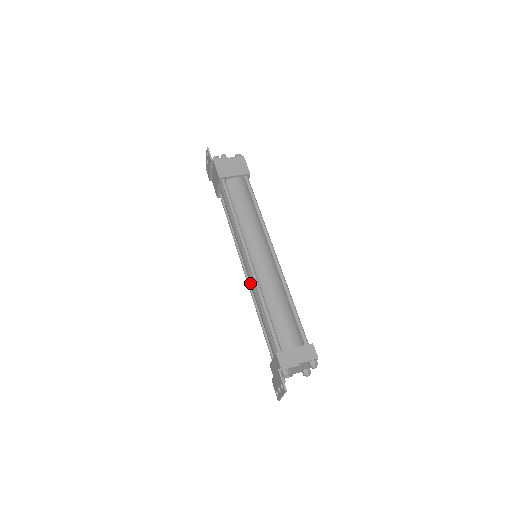
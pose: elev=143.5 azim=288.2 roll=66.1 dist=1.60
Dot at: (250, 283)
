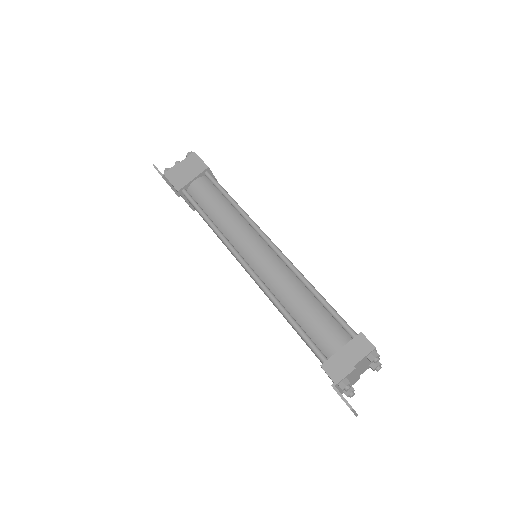
Dot at: occluded
